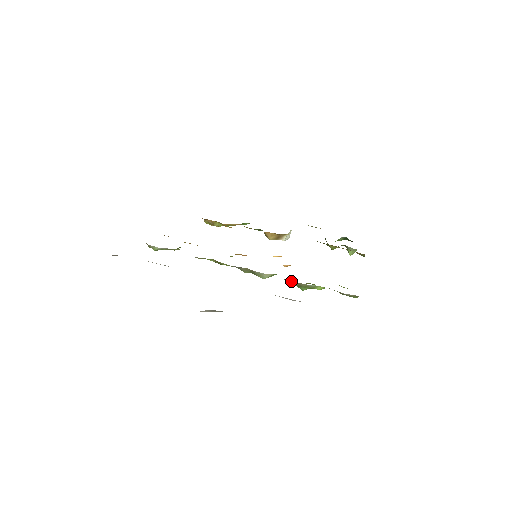
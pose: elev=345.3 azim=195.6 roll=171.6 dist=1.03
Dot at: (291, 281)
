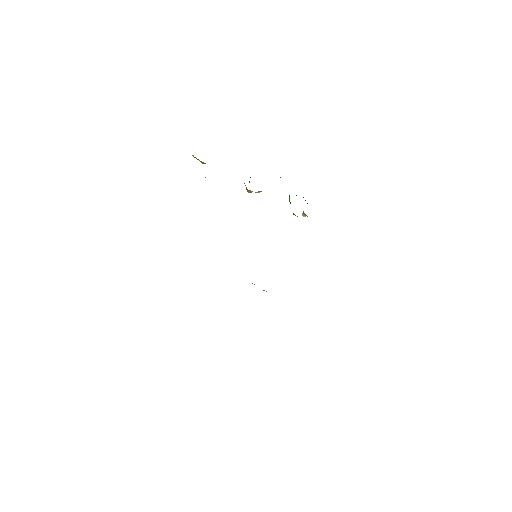
Dot at: occluded
